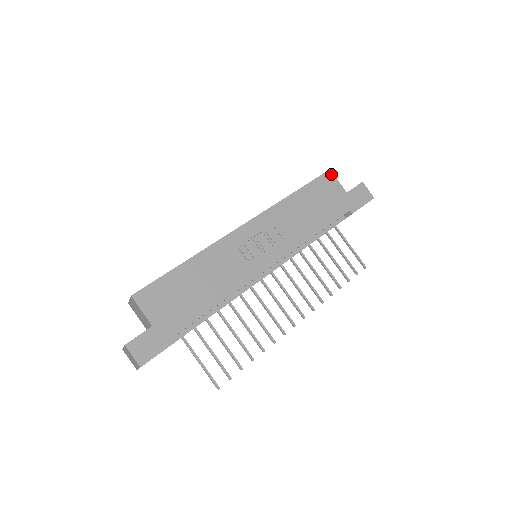
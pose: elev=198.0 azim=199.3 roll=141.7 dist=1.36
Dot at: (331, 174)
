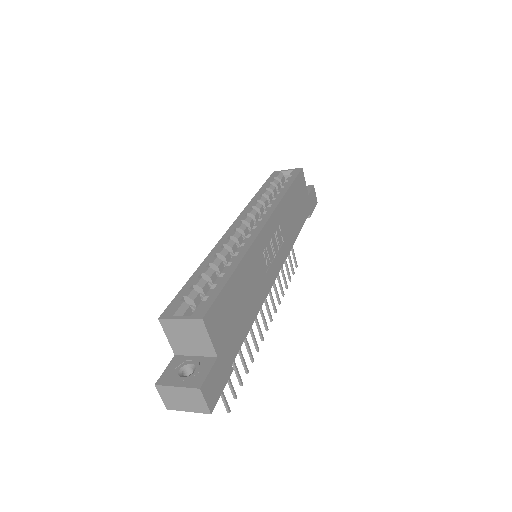
Dot at: (303, 173)
